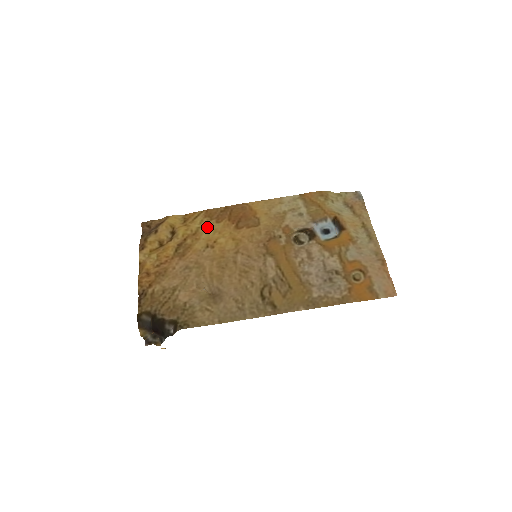
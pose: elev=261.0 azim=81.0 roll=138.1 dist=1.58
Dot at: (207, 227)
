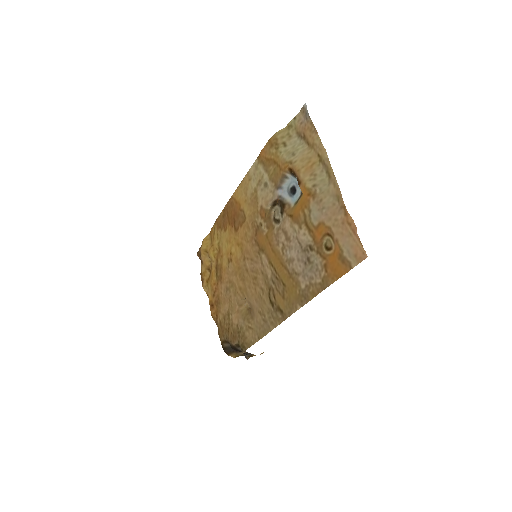
Dot at: (222, 240)
